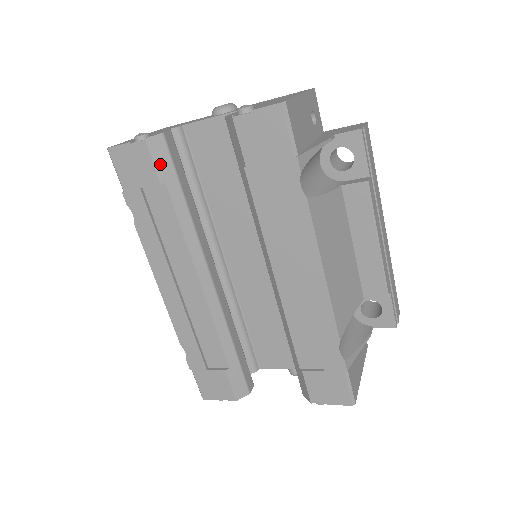
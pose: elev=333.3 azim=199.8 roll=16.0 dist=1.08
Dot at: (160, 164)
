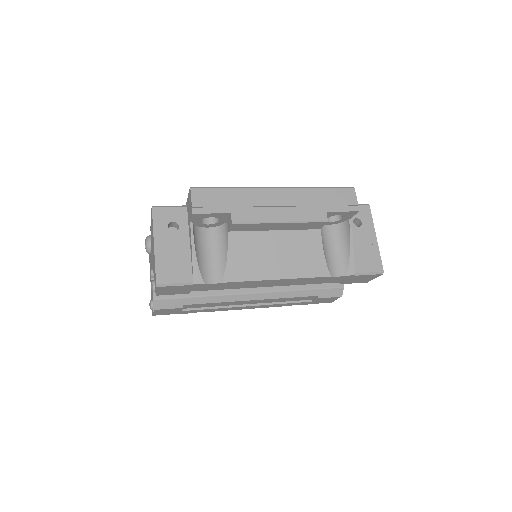
Dot at: (171, 305)
